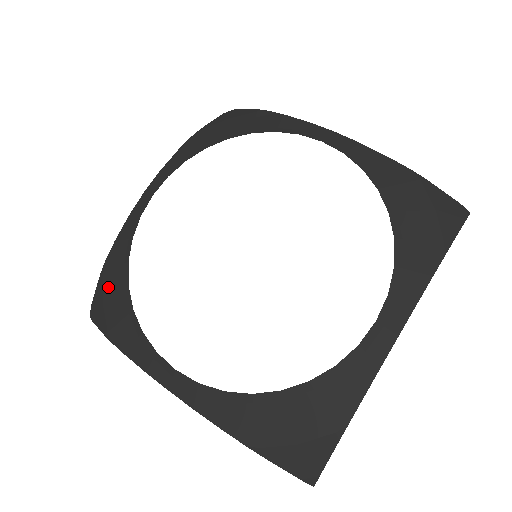
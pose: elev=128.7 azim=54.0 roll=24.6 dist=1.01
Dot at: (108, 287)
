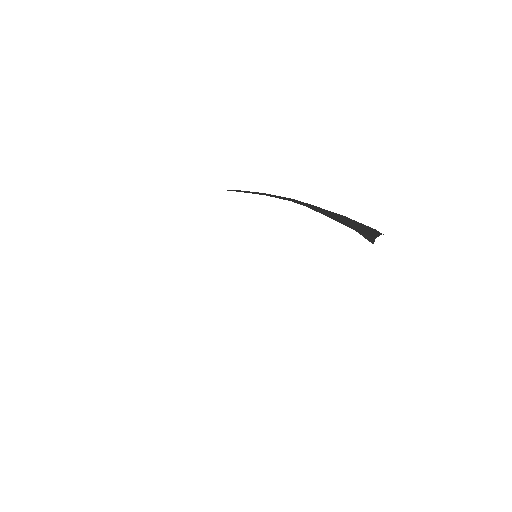
Dot at: occluded
